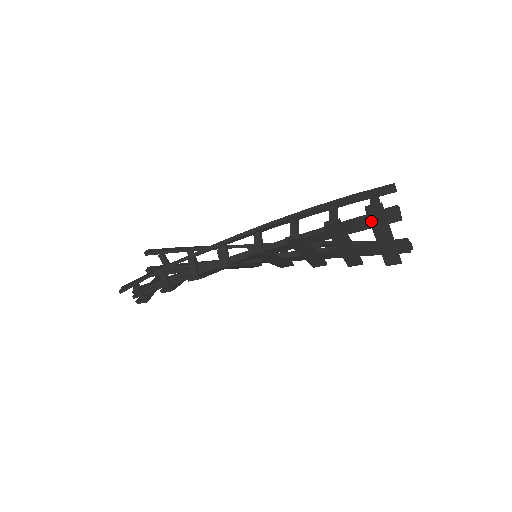
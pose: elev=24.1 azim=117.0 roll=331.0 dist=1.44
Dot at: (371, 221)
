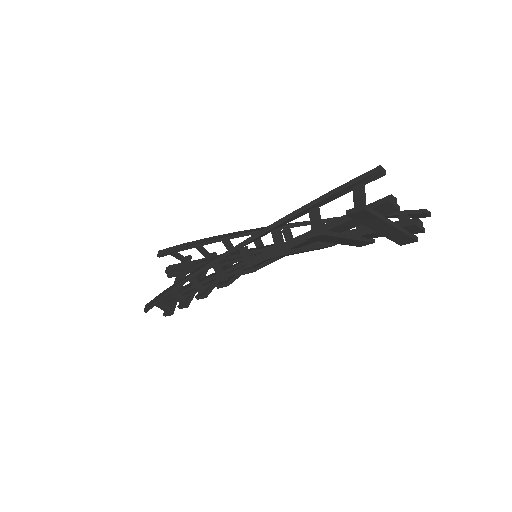
Dot at: (360, 221)
